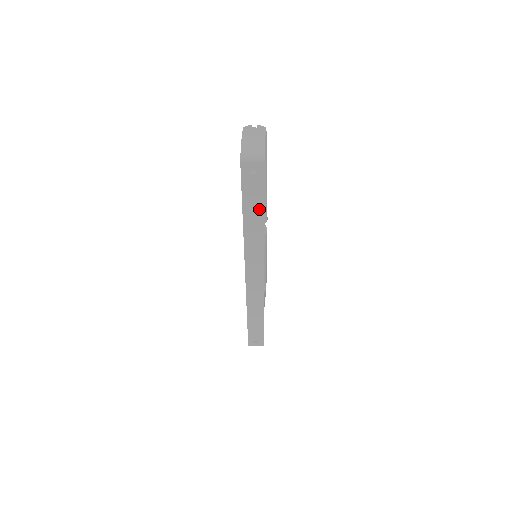
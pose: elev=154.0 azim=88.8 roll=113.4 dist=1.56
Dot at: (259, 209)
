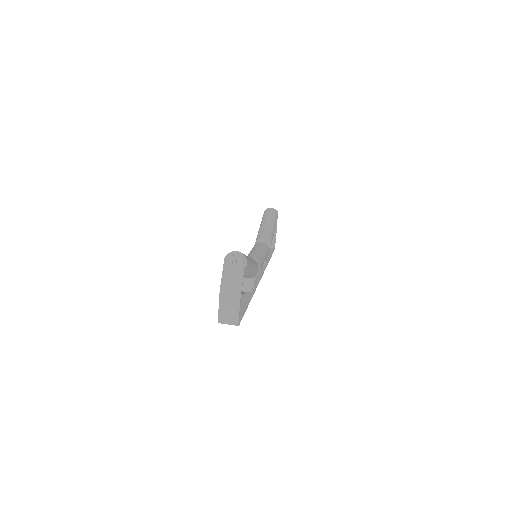
Dot at: (243, 305)
